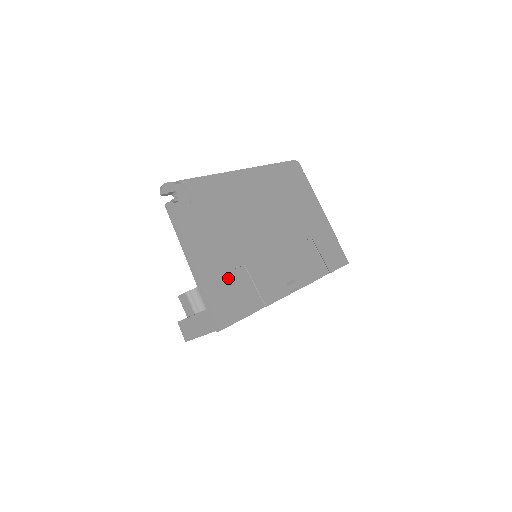
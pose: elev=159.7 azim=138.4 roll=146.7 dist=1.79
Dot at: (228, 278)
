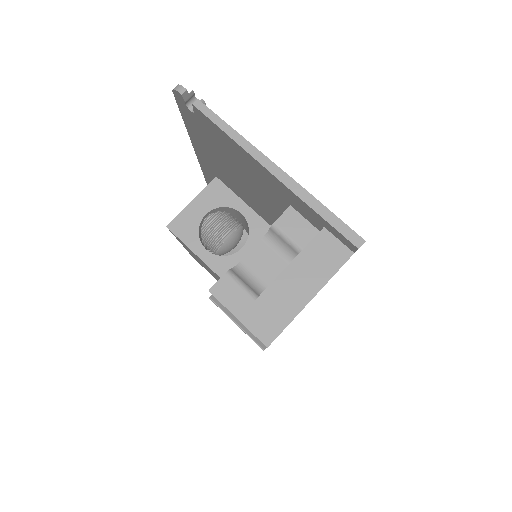
Dot at: occluded
